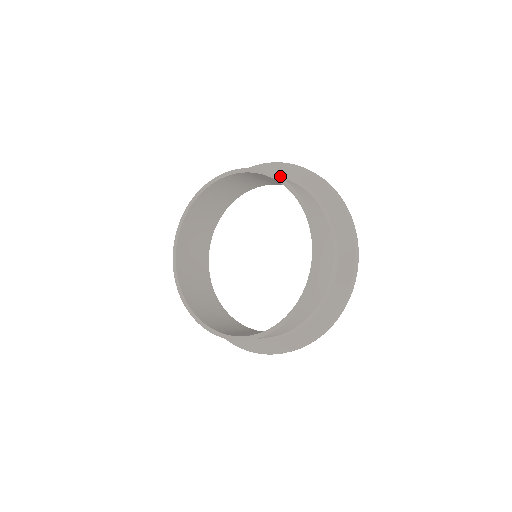
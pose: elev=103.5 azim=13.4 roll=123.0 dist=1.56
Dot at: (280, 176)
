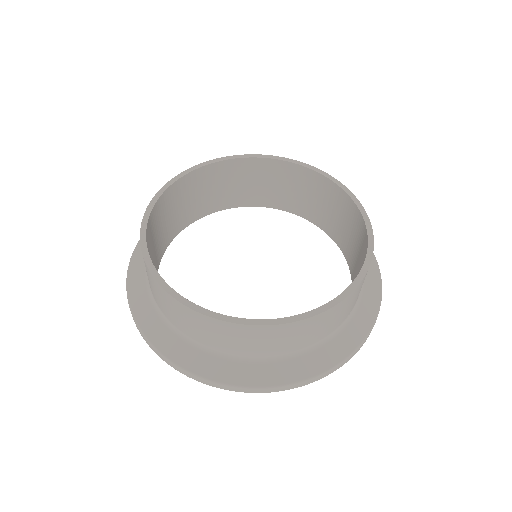
Dot at: occluded
